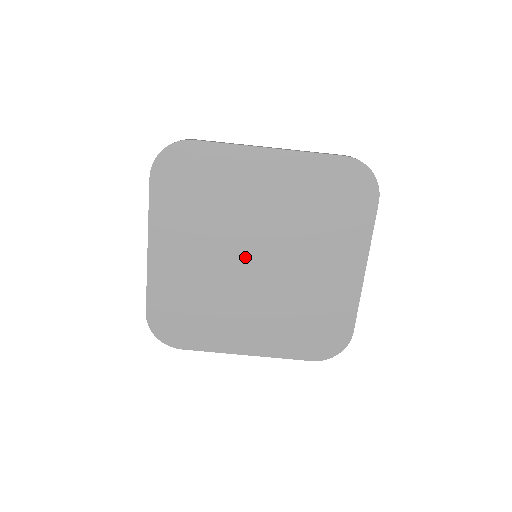
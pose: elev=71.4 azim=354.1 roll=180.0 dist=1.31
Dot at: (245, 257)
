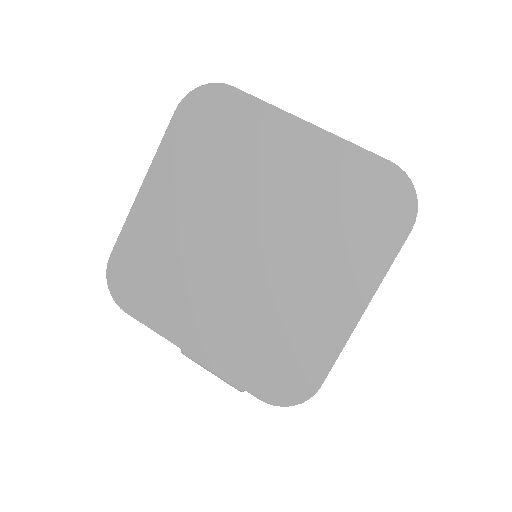
Dot at: (234, 235)
